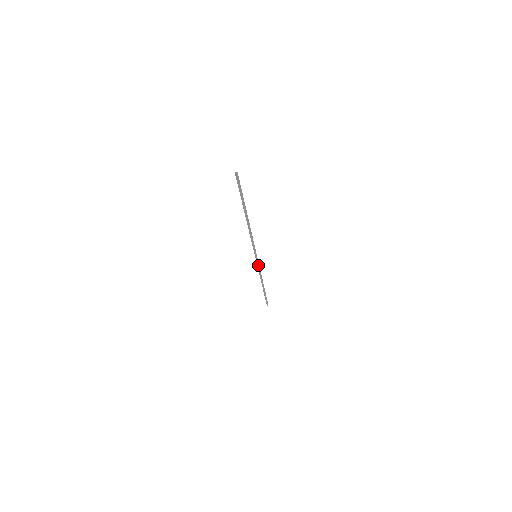
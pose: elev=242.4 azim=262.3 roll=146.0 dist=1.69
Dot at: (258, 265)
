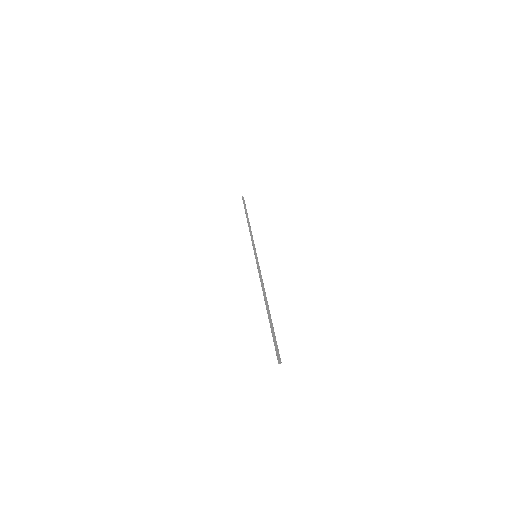
Dot at: (253, 246)
